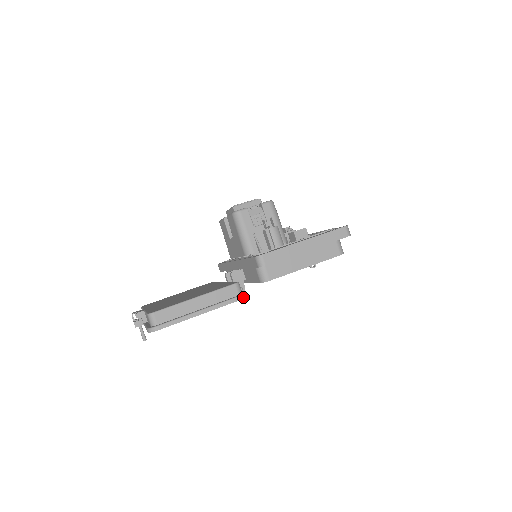
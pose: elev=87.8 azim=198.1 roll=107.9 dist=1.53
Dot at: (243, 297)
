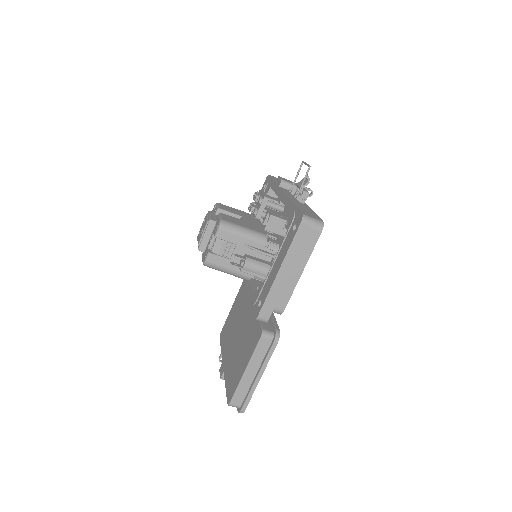
Dot at: (277, 341)
